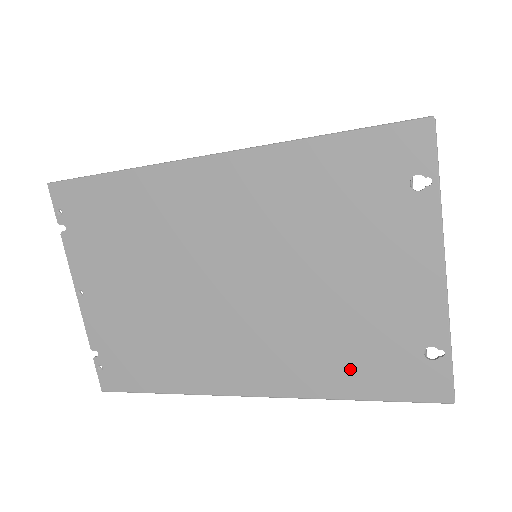
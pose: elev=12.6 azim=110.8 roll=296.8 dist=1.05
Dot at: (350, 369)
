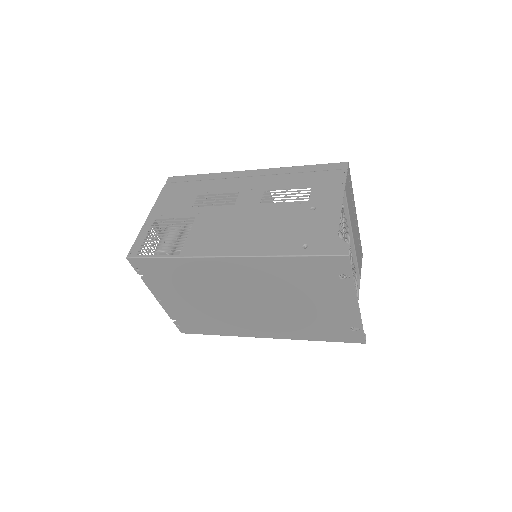
Dot at: (315, 332)
